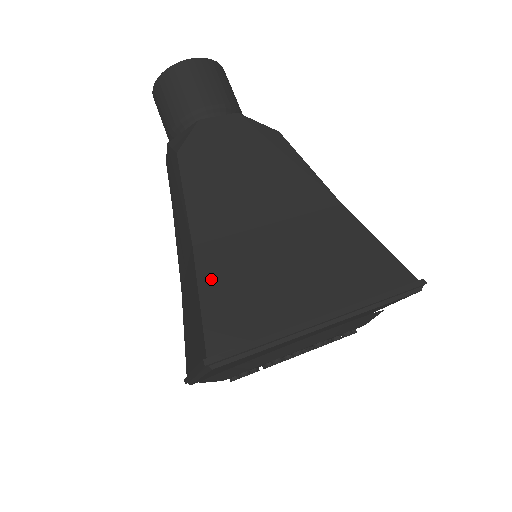
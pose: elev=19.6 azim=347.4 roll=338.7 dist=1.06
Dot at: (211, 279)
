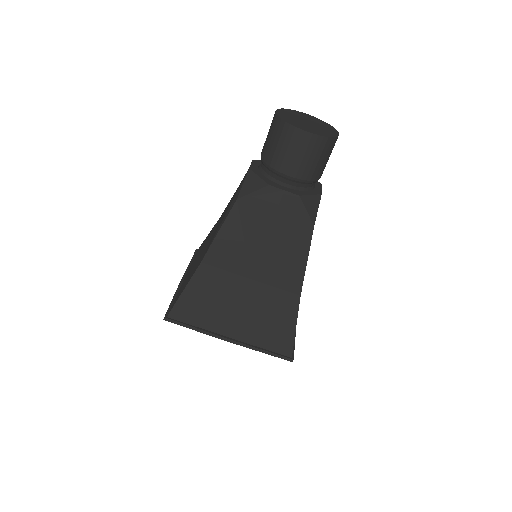
Dot at: (196, 285)
